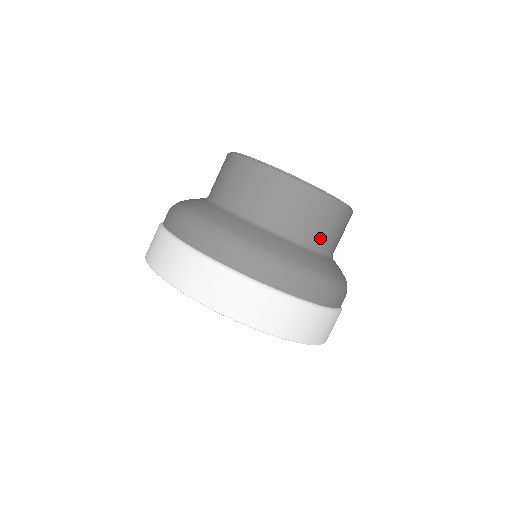
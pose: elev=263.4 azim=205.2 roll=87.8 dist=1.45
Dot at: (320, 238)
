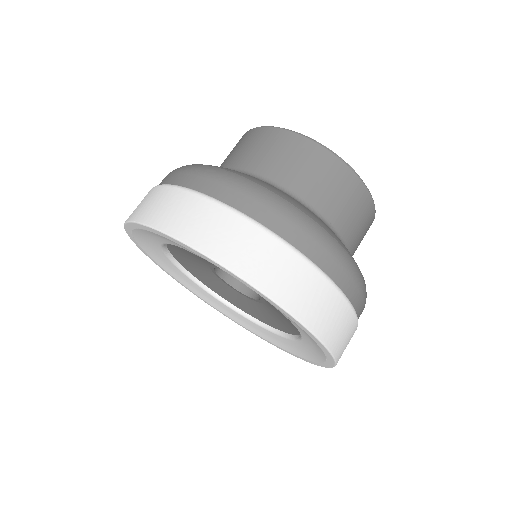
Dot at: occluded
